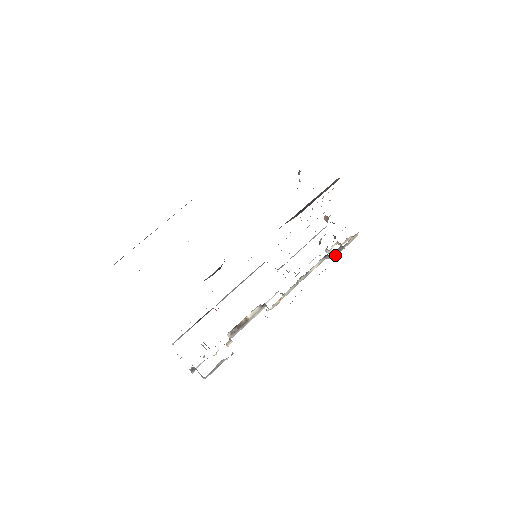
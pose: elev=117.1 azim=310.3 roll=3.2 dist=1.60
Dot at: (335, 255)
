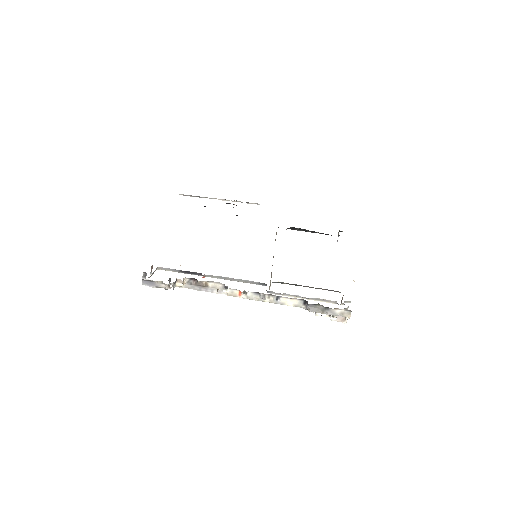
Dot at: (314, 310)
